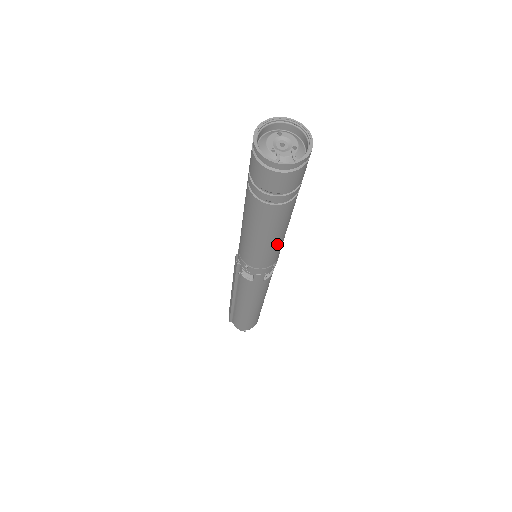
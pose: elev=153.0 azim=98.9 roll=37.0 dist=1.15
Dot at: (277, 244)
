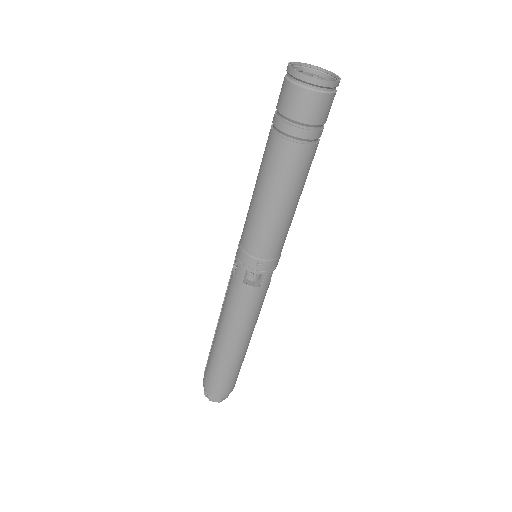
Dot at: (267, 216)
